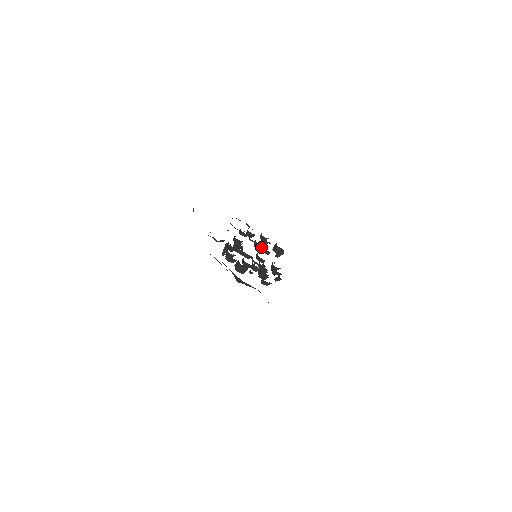
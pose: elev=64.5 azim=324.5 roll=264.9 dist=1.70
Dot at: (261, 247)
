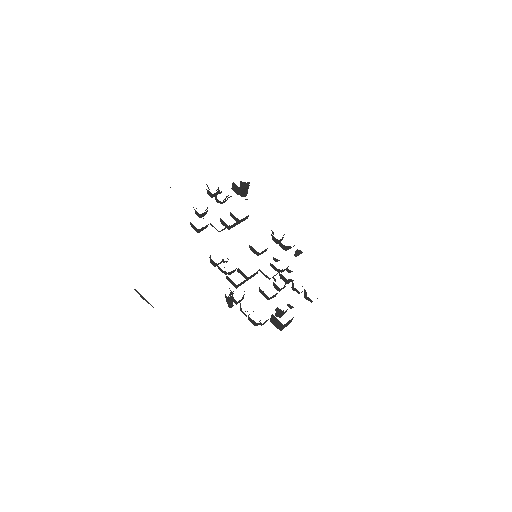
Dot at: (236, 222)
